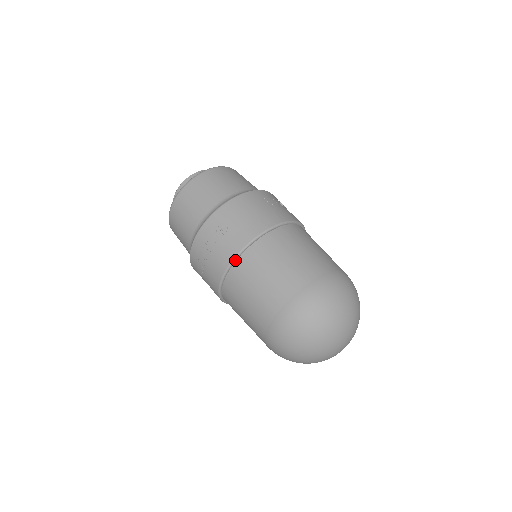
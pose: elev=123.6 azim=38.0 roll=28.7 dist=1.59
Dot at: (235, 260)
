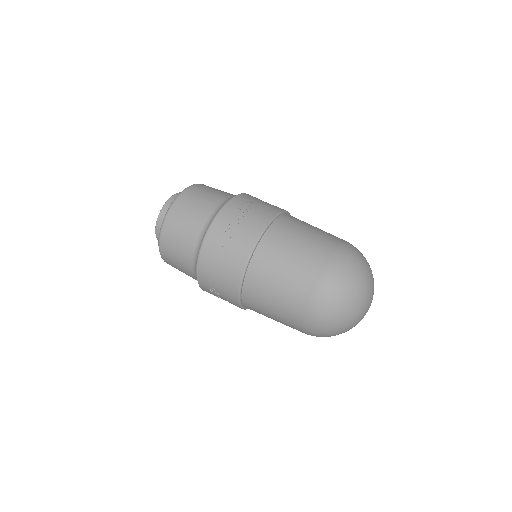
Dot at: (273, 220)
